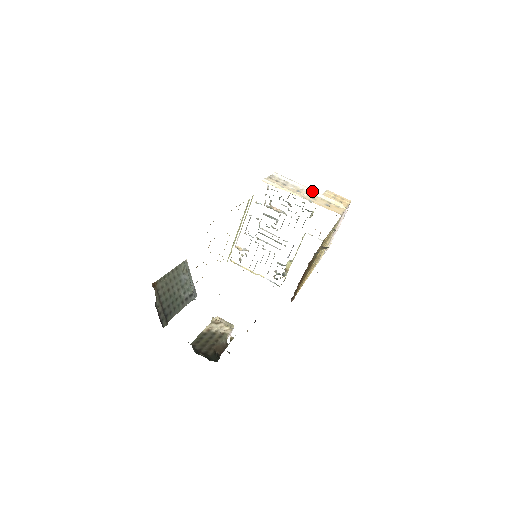
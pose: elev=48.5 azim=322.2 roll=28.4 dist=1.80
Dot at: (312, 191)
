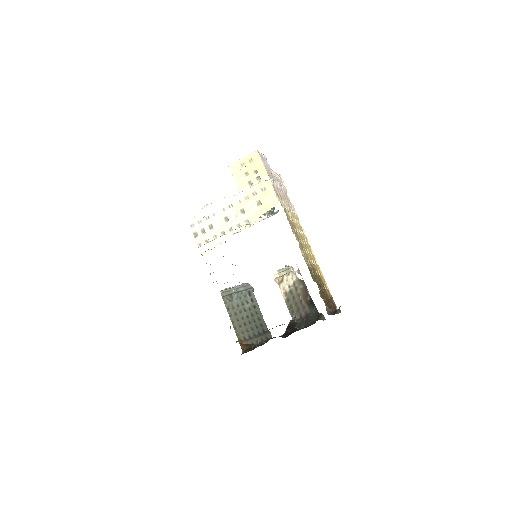
Dot at: (230, 200)
